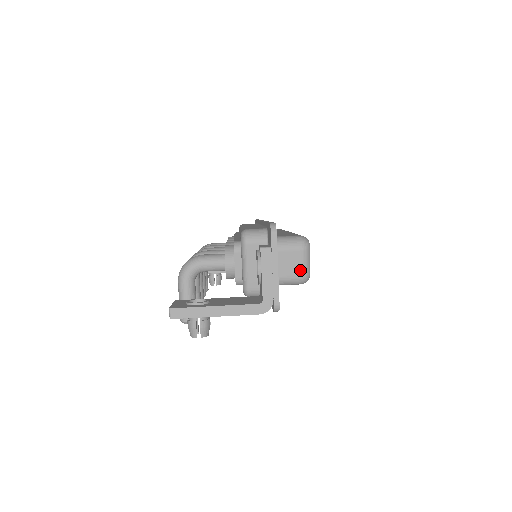
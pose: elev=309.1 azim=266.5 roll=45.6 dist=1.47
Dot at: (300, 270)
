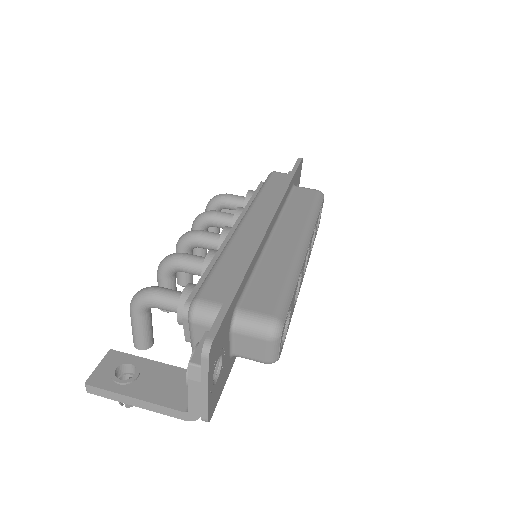
Dot at: (264, 356)
